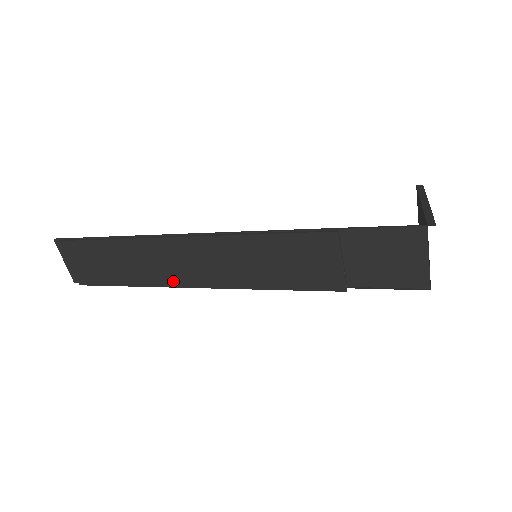
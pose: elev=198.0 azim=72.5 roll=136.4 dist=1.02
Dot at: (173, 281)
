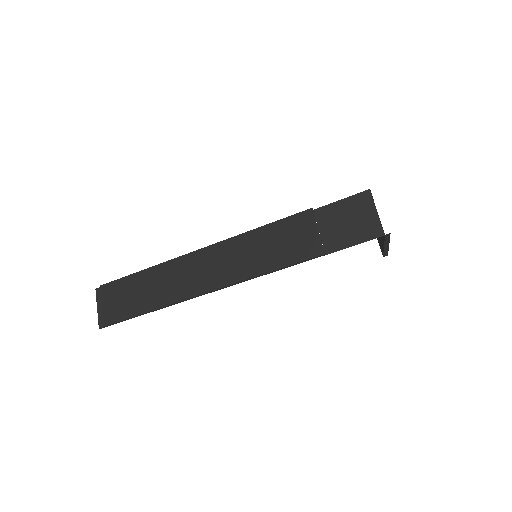
Dot at: (188, 293)
